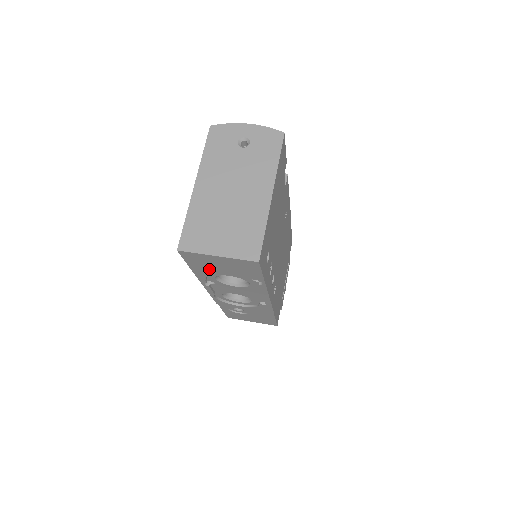
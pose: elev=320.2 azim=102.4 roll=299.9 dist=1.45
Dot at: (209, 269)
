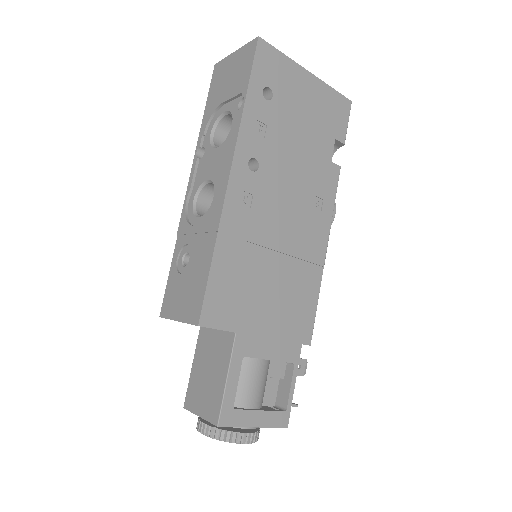
Dot at: (218, 96)
